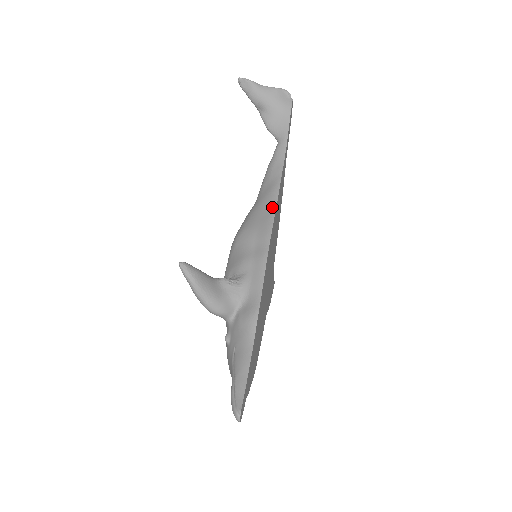
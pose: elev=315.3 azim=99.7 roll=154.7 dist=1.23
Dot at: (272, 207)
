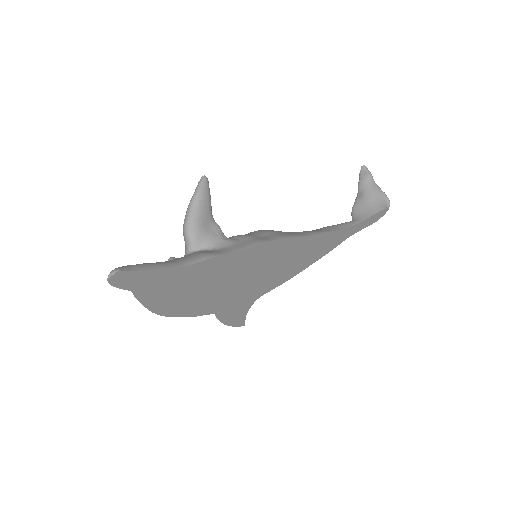
Dot at: (304, 234)
